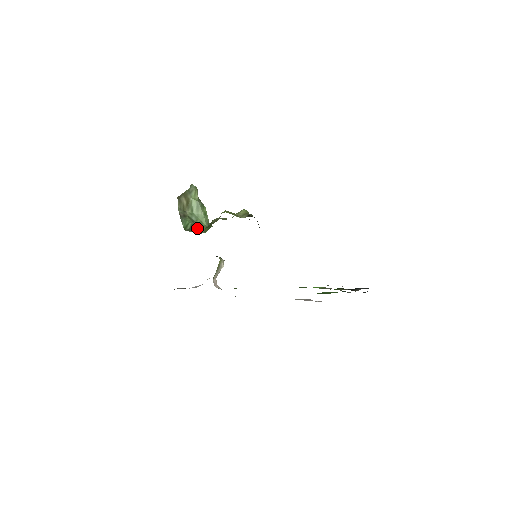
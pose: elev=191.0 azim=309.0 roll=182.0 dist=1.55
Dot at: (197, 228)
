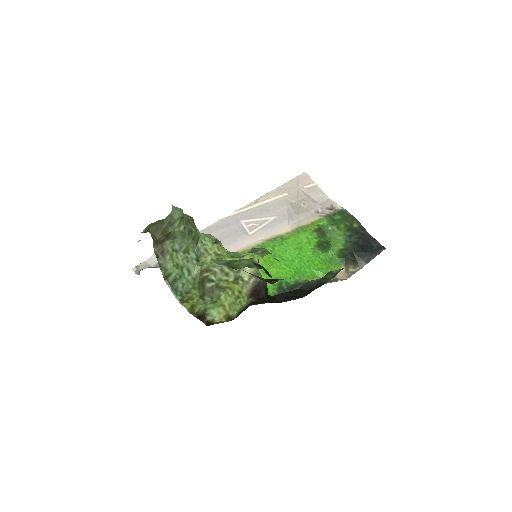
Dot at: (183, 285)
